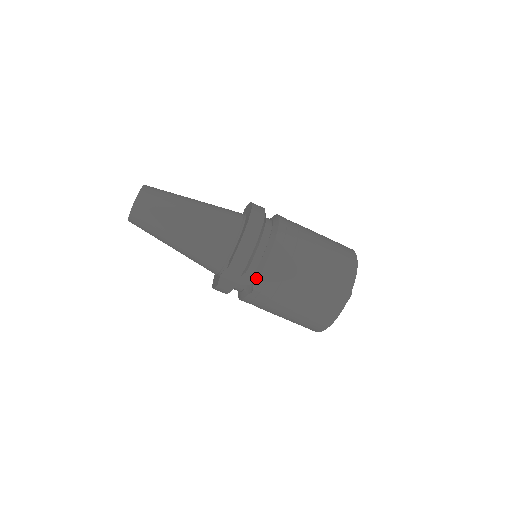
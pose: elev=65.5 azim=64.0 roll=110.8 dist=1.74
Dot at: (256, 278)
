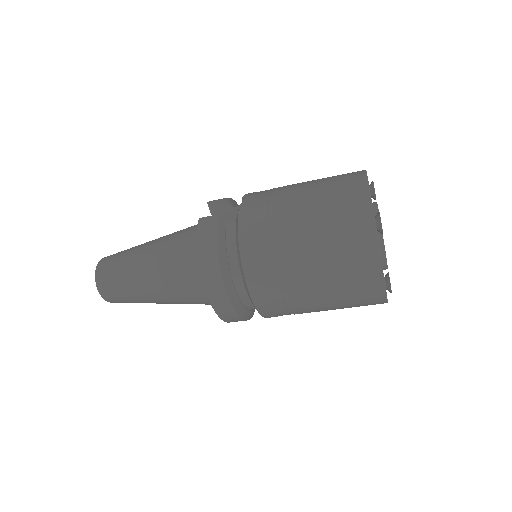
Dot at: occluded
